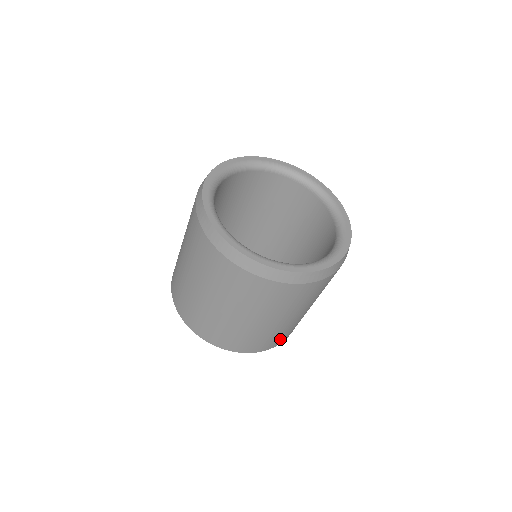
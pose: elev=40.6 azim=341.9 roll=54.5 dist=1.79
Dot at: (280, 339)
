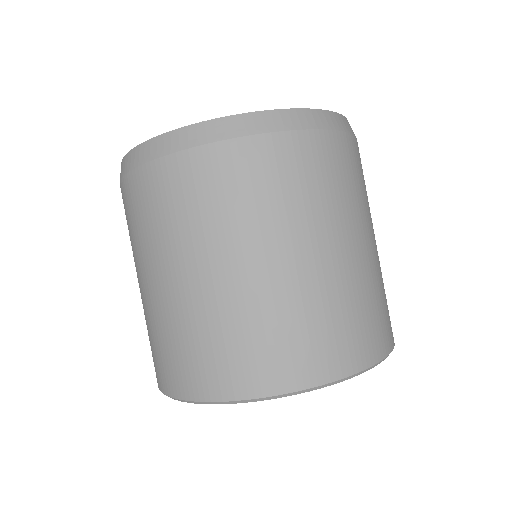
Dot at: (297, 357)
